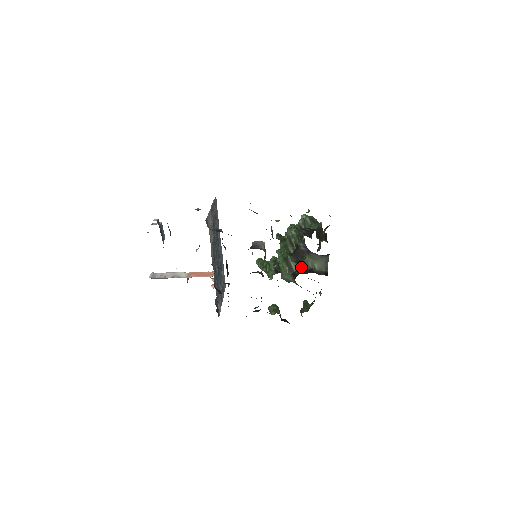
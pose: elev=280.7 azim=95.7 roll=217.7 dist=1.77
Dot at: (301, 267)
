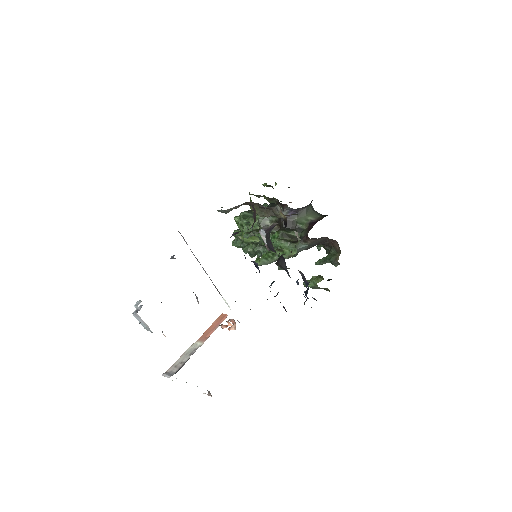
Dot at: (301, 229)
